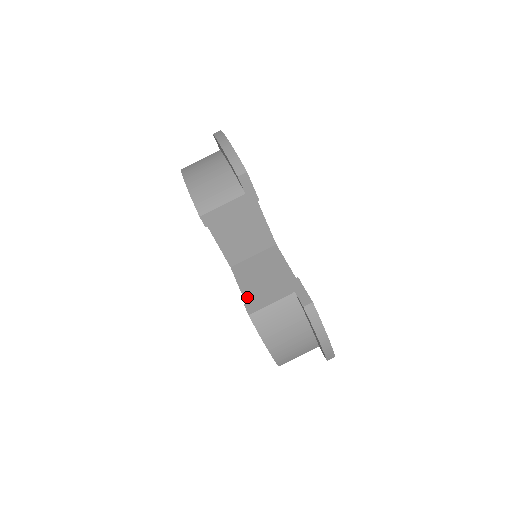
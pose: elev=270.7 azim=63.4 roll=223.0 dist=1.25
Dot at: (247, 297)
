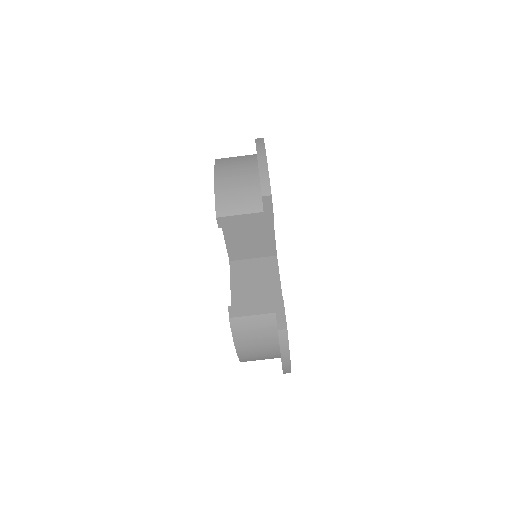
Dot at: (234, 296)
